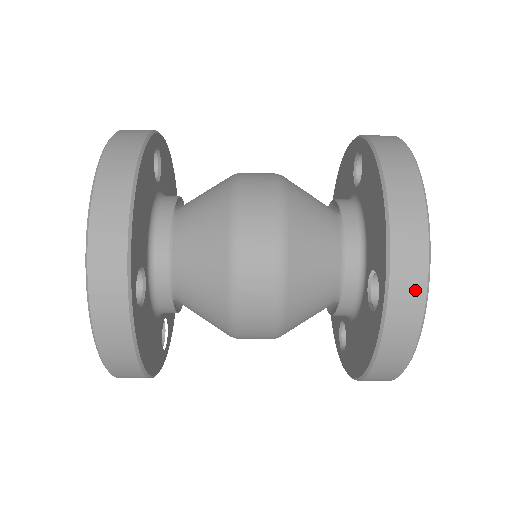
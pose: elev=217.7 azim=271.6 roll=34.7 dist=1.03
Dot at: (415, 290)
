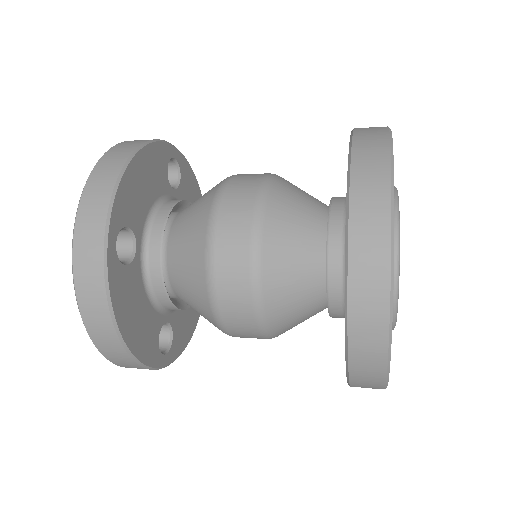
Dot at: occluded
